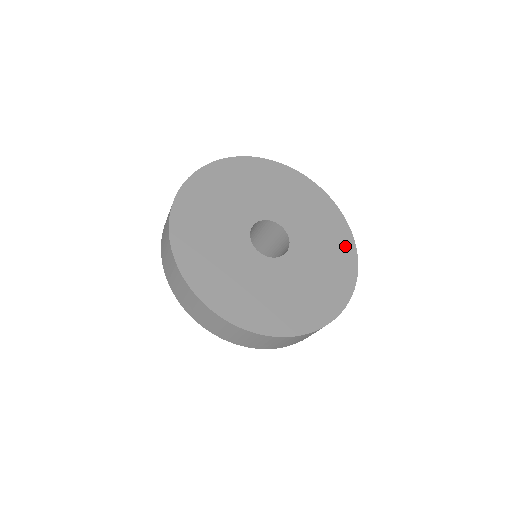
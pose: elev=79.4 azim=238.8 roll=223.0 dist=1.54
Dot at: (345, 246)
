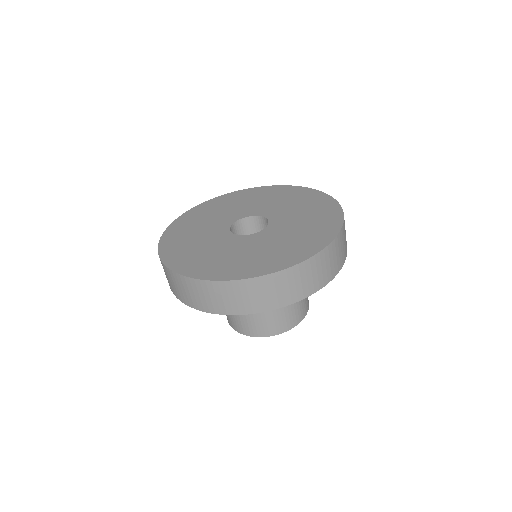
Dot at: (300, 192)
